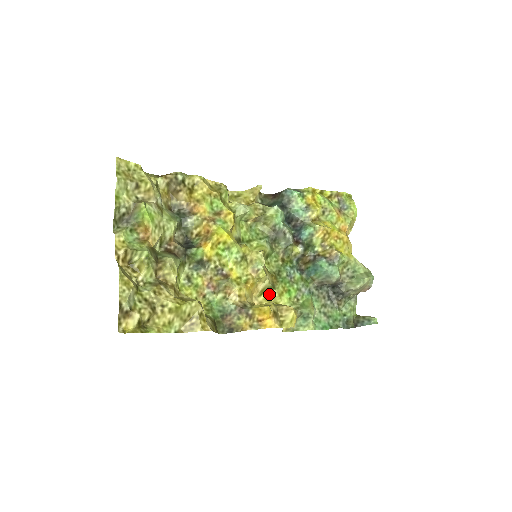
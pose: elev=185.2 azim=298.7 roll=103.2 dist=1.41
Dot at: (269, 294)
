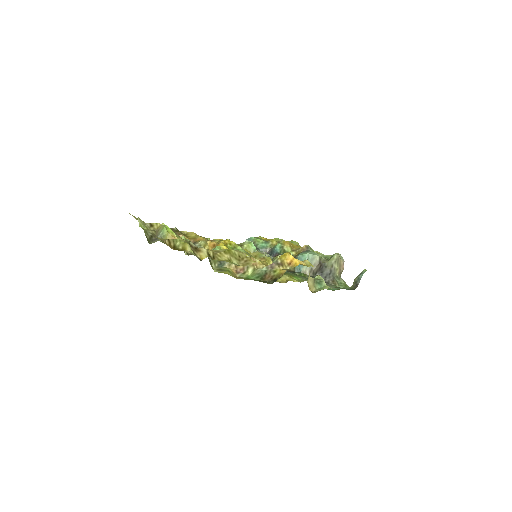
Dot at: (283, 278)
